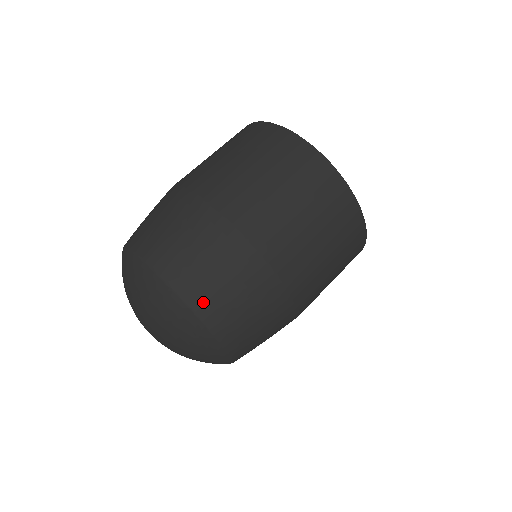
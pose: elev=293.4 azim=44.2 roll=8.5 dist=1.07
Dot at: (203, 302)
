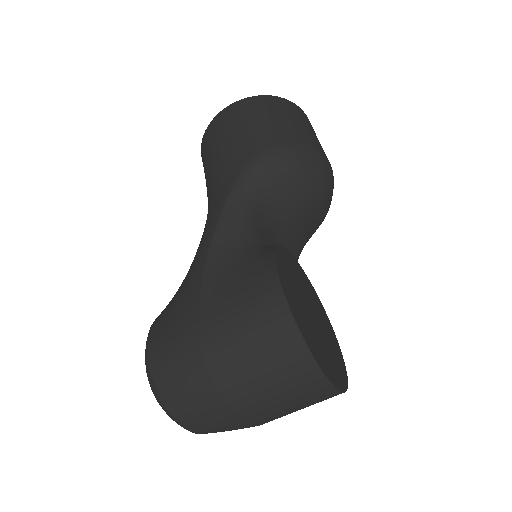
Dot at: occluded
